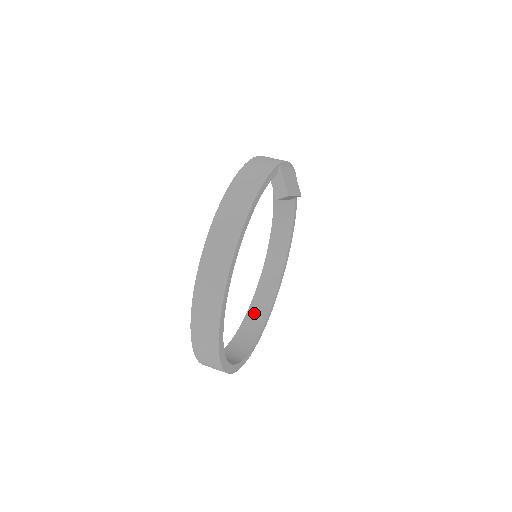
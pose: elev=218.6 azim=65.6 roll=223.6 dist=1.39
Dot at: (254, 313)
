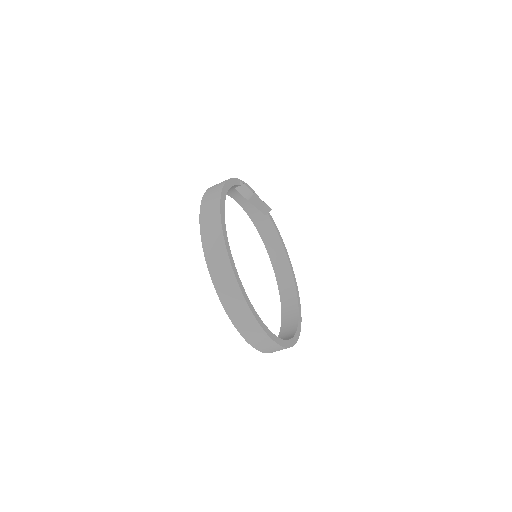
Dot at: (286, 327)
